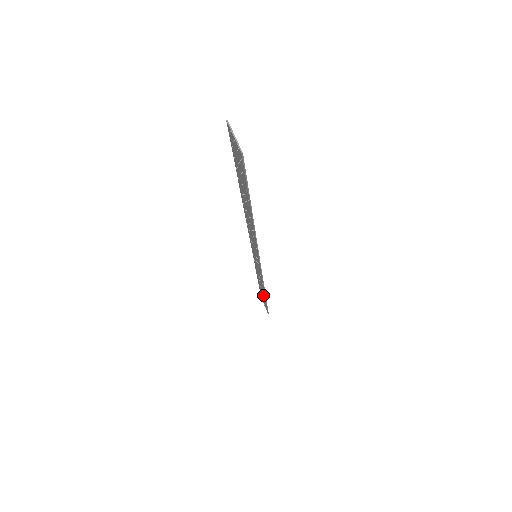
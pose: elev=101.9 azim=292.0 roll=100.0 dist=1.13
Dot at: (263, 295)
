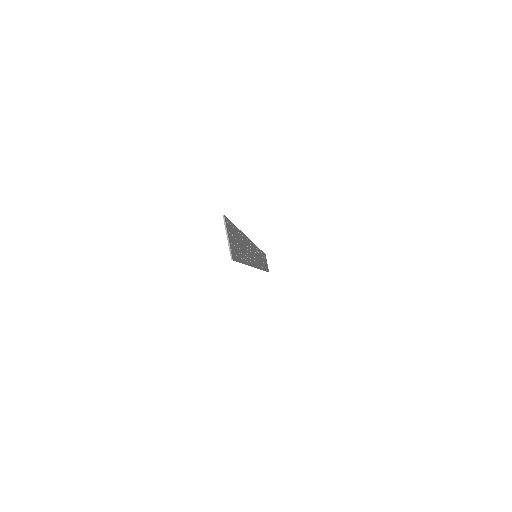
Dot at: occluded
